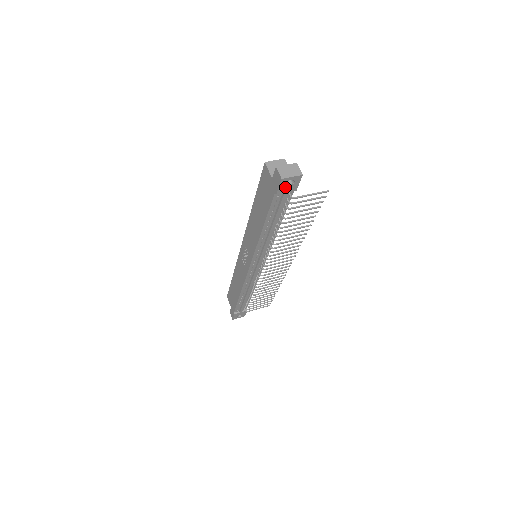
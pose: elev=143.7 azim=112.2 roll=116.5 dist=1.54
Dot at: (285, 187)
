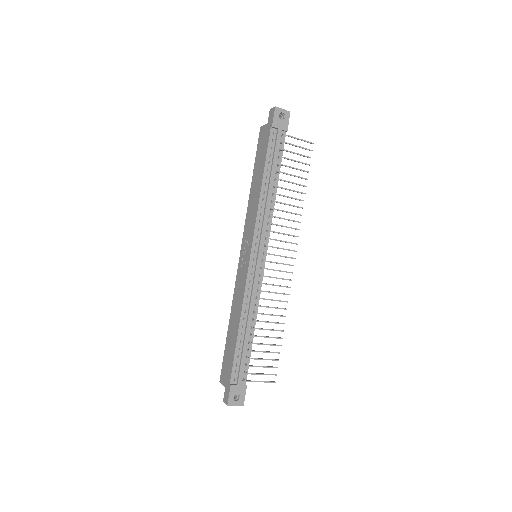
Dot at: (278, 120)
